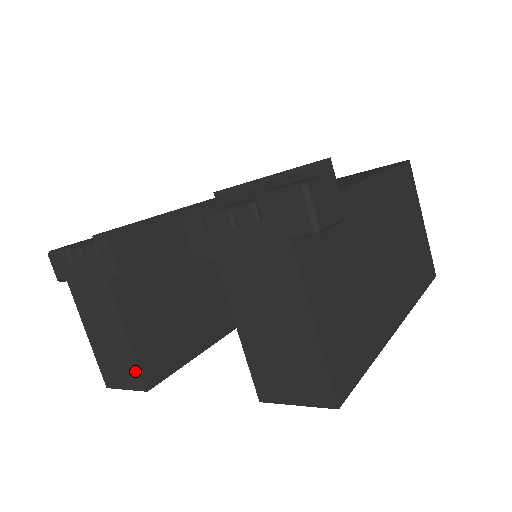
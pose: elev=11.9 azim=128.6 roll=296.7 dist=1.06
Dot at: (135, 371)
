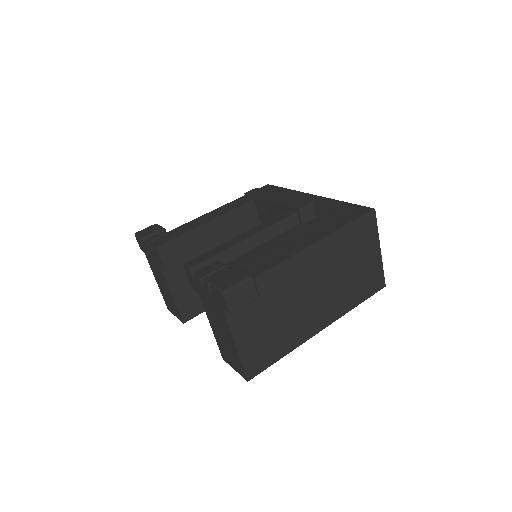
Dot at: (178, 312)
